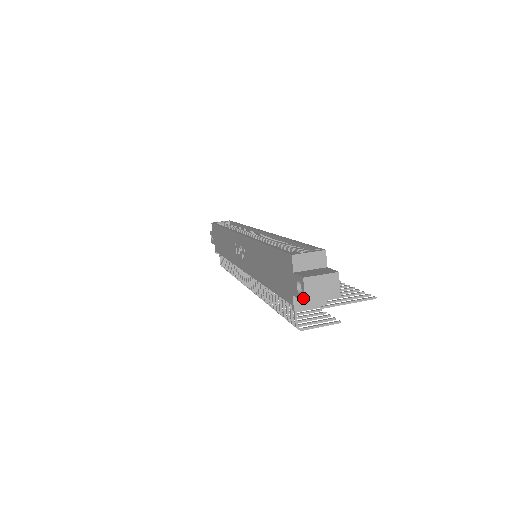
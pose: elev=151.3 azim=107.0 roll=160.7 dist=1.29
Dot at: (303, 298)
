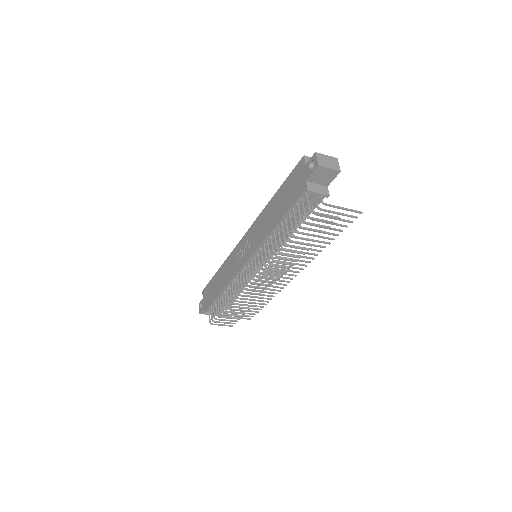
Dot at: (316, 165)
